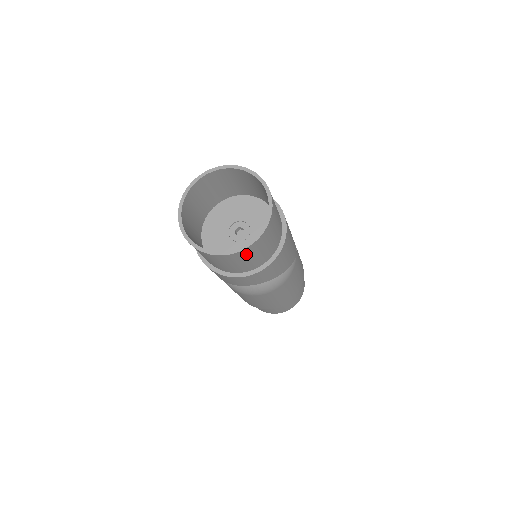
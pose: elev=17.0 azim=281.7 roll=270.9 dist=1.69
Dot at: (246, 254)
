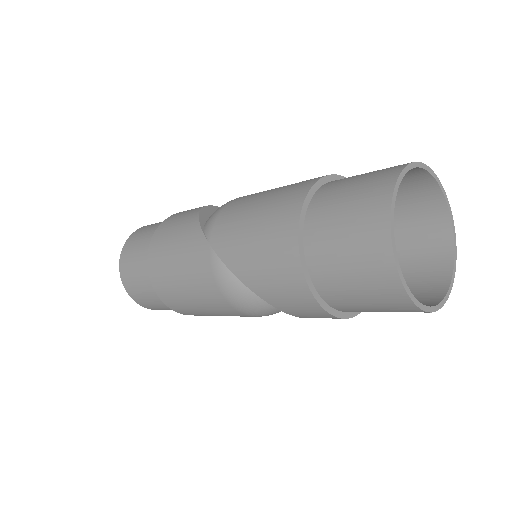
Dot at: occluded
